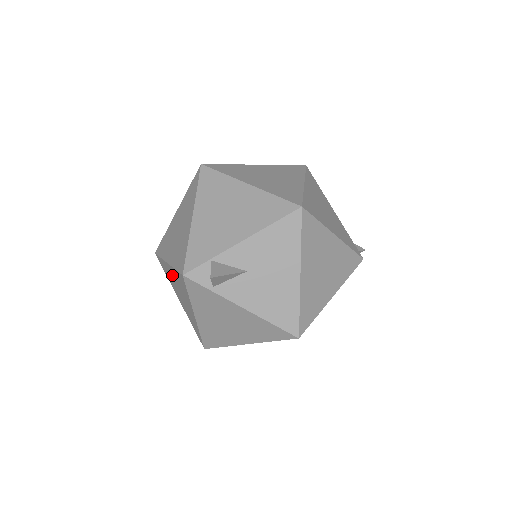
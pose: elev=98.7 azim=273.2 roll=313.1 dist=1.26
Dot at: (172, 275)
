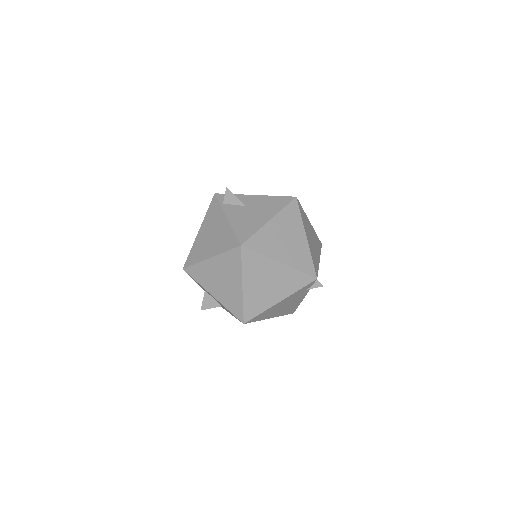
Dot at: occluded
